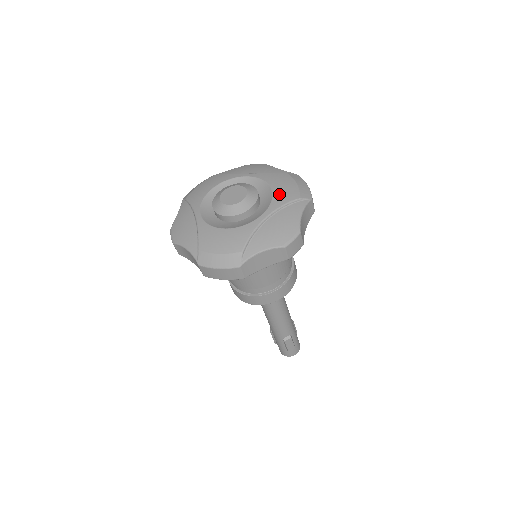
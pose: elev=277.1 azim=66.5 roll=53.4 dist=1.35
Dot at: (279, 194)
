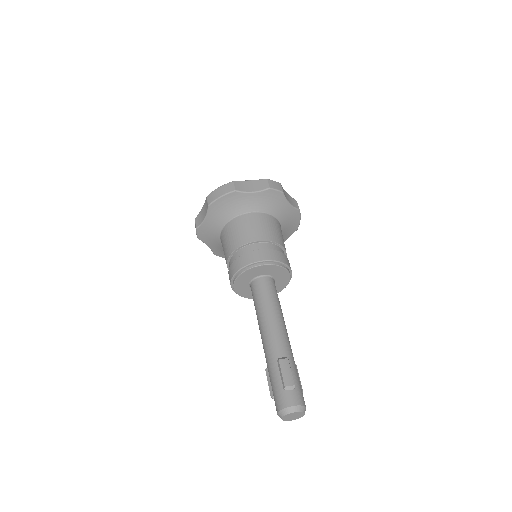
Dot at: occluded
